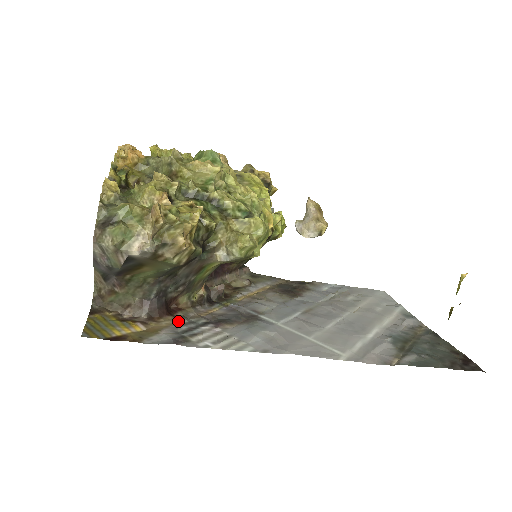
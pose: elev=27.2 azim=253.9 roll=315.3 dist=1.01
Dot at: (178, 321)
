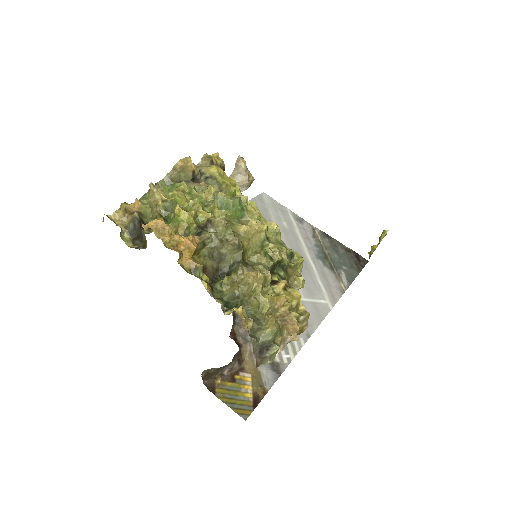
Dot at: (249, 348)
